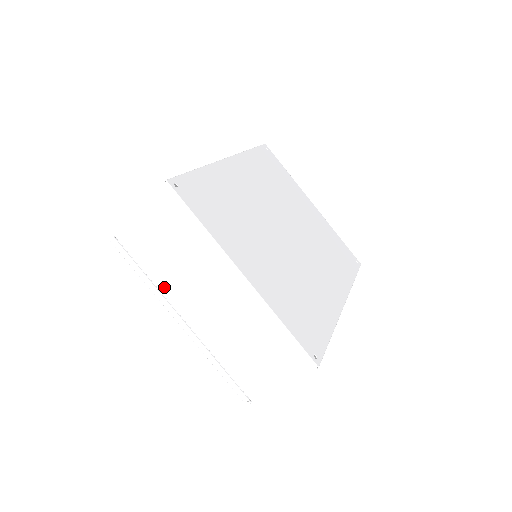
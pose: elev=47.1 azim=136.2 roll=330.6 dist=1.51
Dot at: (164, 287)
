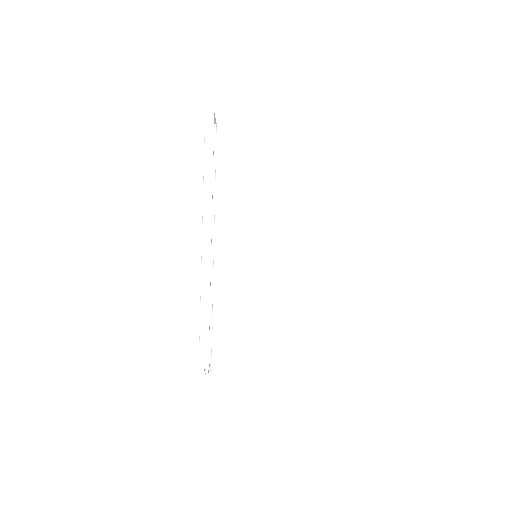
Dot at: (224, 194)
